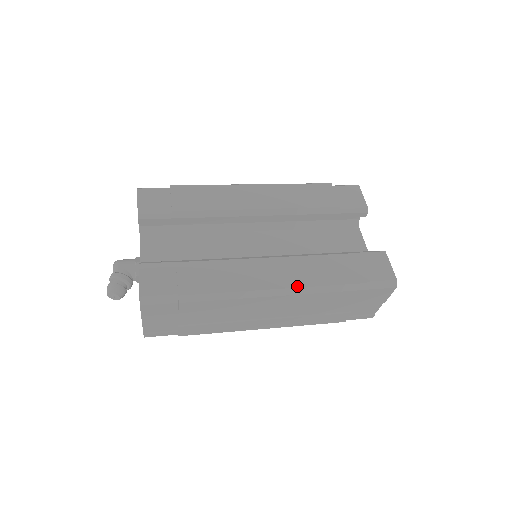
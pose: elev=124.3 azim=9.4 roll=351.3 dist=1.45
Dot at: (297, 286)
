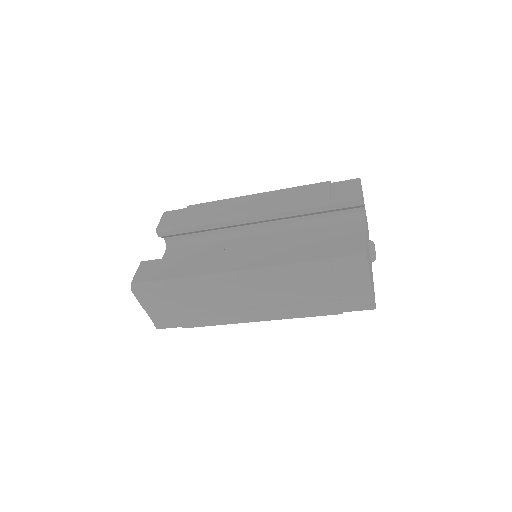
Dot at: (258, 267)
